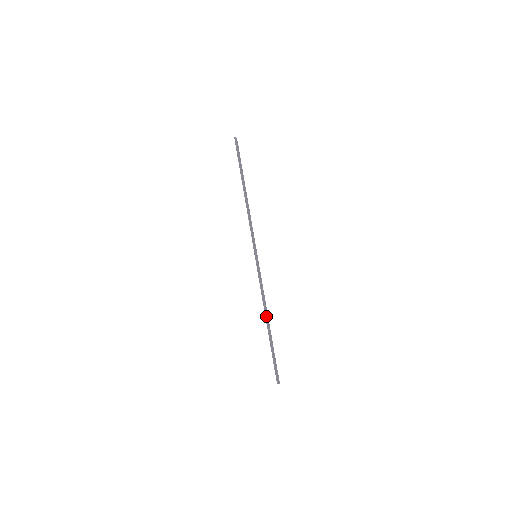
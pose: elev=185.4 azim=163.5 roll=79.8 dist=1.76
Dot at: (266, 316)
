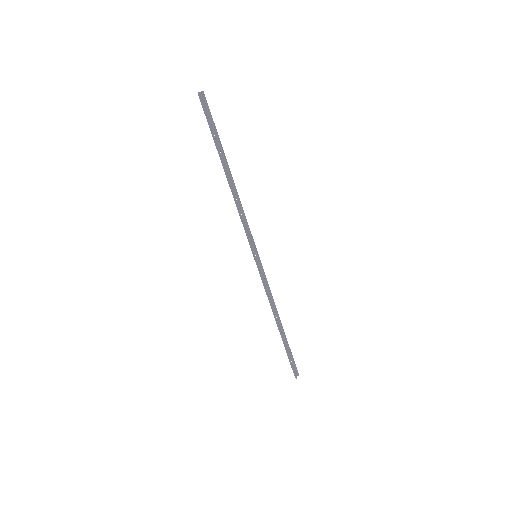
Dot at: (276, 320)
